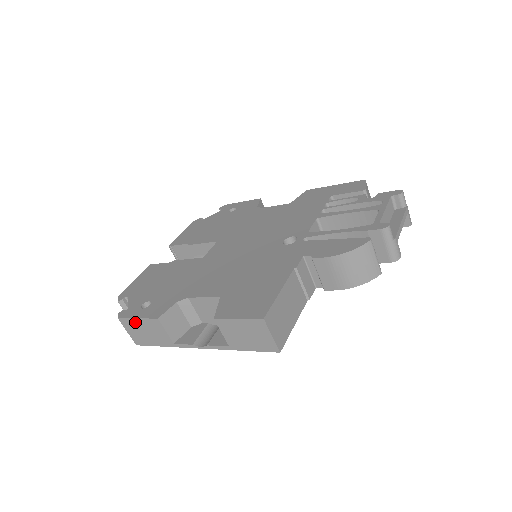
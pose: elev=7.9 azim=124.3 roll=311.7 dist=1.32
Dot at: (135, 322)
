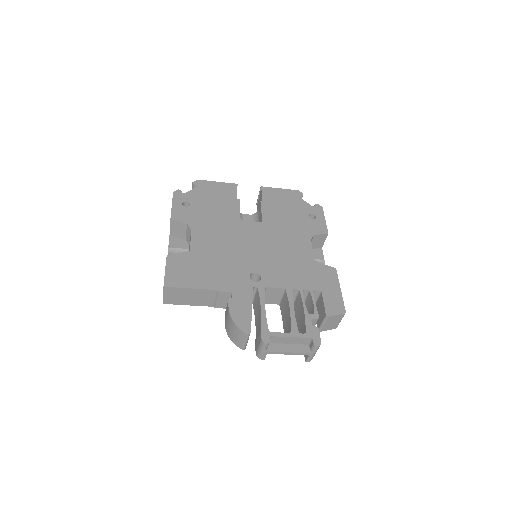
Dot at: (172, 204)
